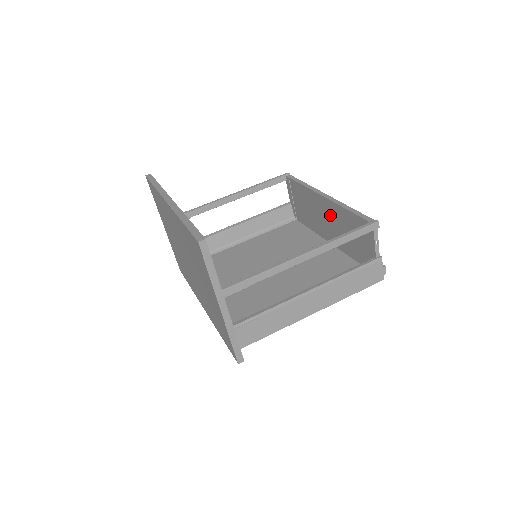
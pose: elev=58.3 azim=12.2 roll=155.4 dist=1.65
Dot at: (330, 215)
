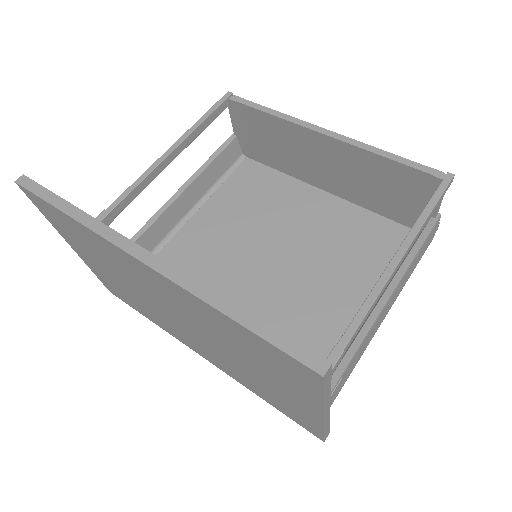
Dot at: (336, 160)
